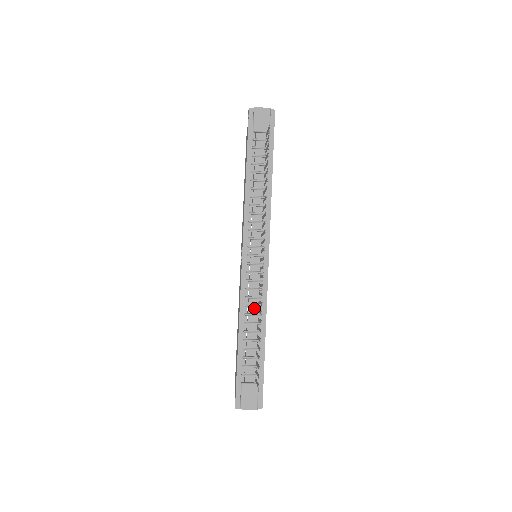
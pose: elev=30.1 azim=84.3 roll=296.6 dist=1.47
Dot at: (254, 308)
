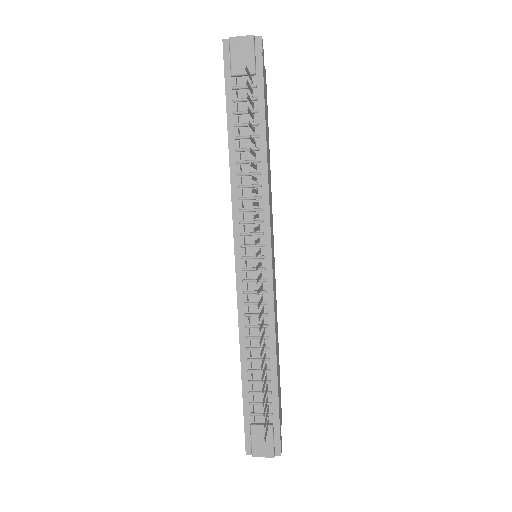
Dot at: (258, 328)
